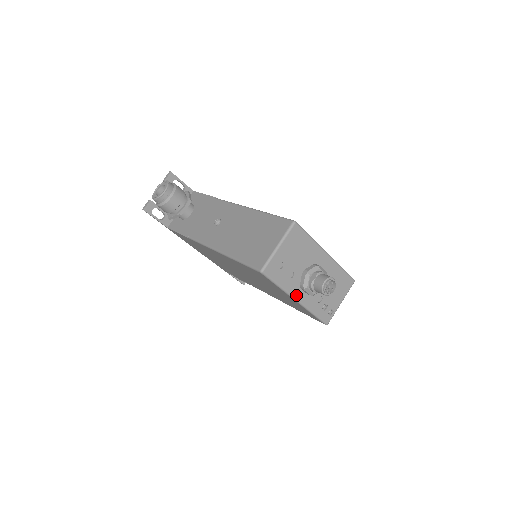
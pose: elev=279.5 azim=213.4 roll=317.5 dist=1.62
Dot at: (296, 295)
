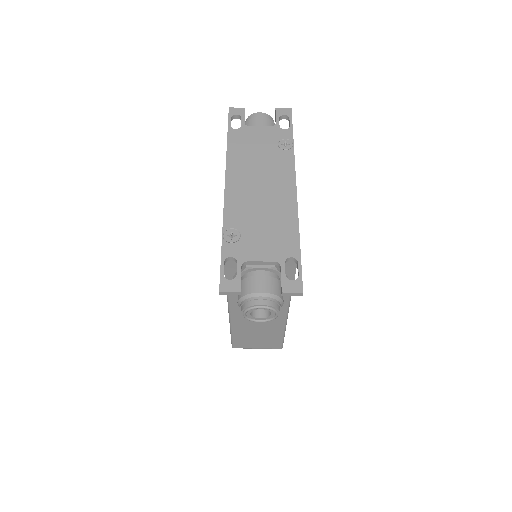
Dot at: occluded
